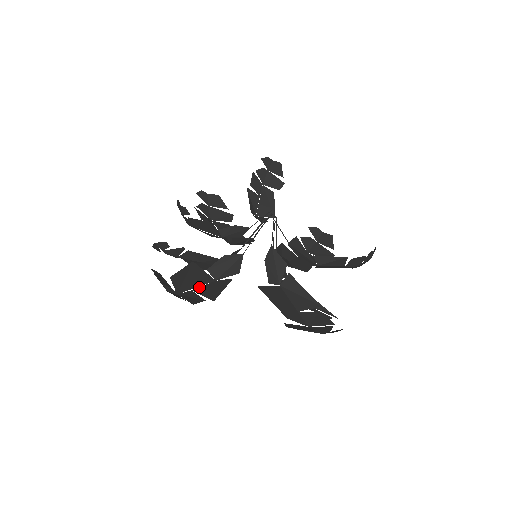
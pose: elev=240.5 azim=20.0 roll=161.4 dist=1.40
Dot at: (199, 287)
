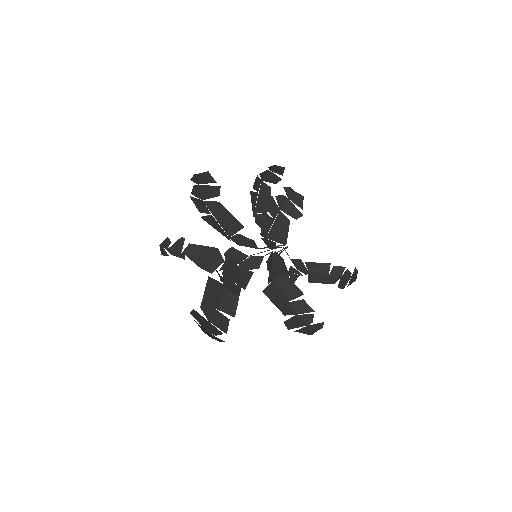
Dot at: (218, 302)
